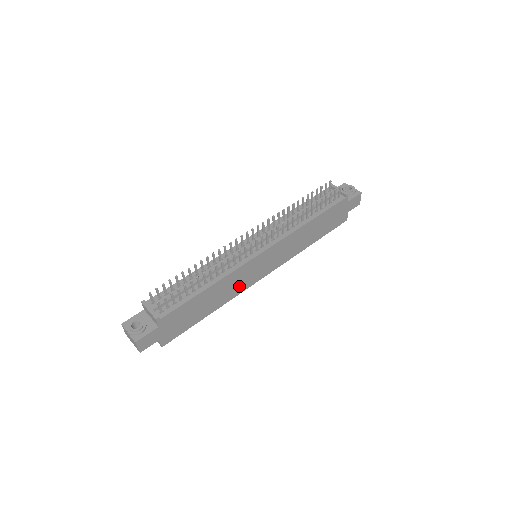
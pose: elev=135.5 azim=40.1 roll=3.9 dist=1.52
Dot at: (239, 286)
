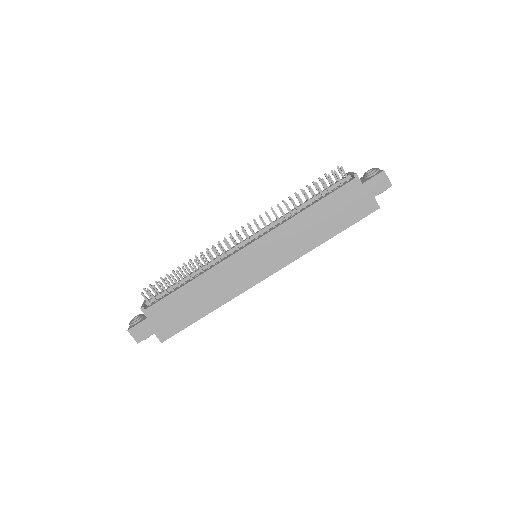
Dot at: (234, 285)
